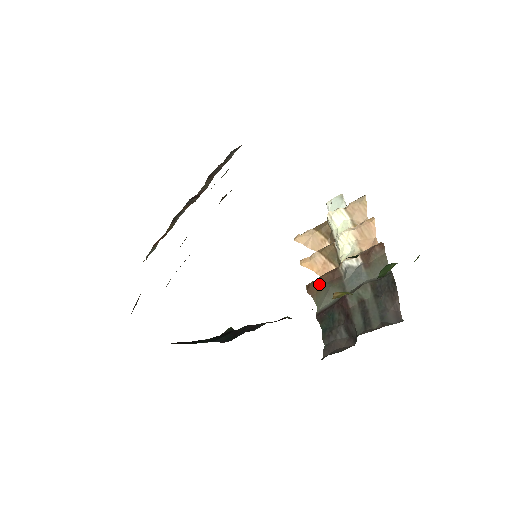
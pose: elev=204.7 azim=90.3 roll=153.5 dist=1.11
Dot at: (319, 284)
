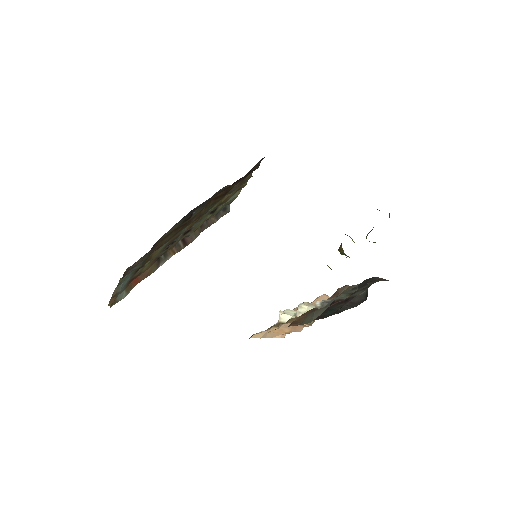
Dot at: (301, 318)
